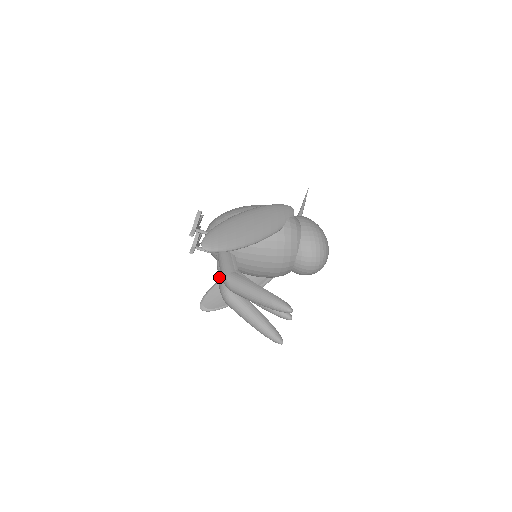
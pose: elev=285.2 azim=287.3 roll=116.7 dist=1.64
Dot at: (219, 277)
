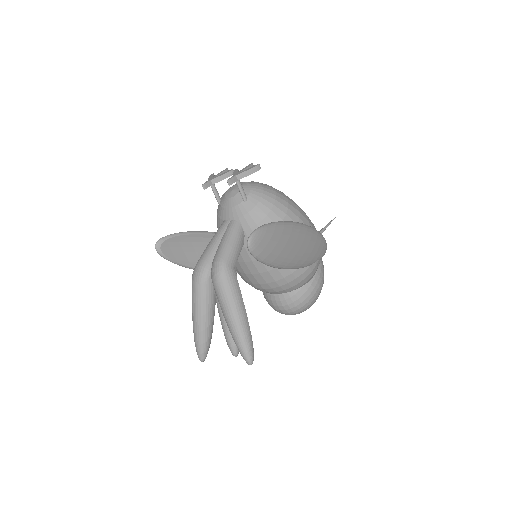
Dot at: (212, 250)
